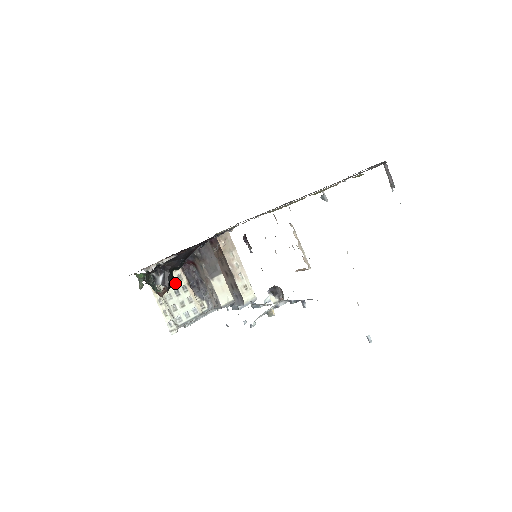
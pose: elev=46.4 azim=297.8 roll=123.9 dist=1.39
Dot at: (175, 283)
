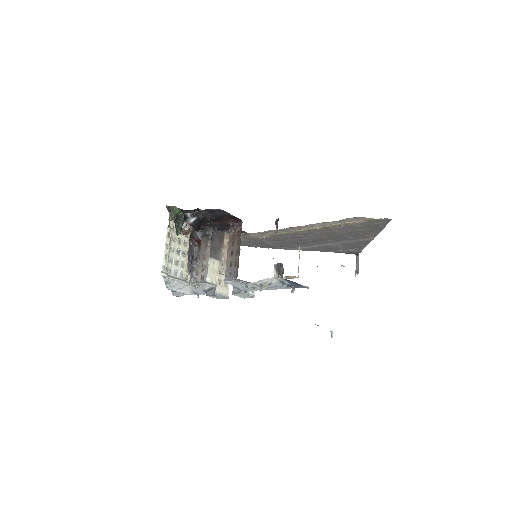
Dot at: (181, 244)
